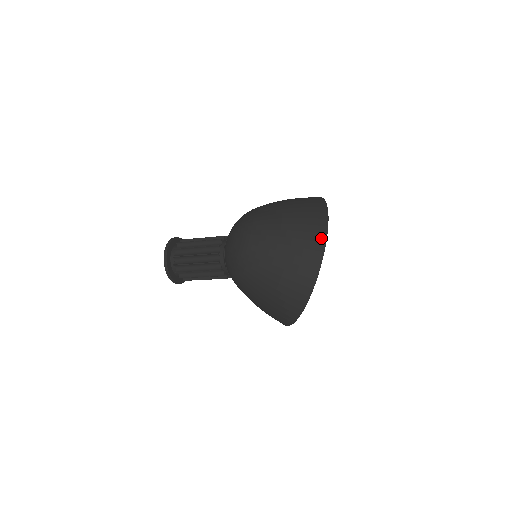
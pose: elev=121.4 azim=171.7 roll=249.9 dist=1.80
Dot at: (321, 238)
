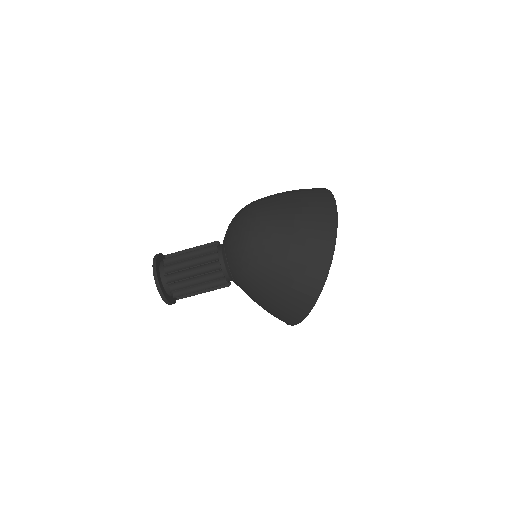
Dot at: (331, 205)
